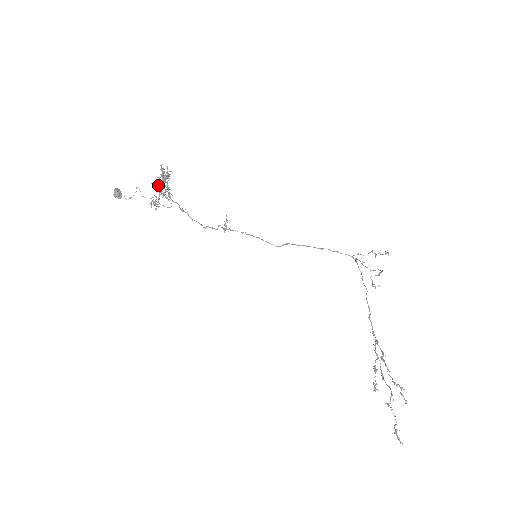
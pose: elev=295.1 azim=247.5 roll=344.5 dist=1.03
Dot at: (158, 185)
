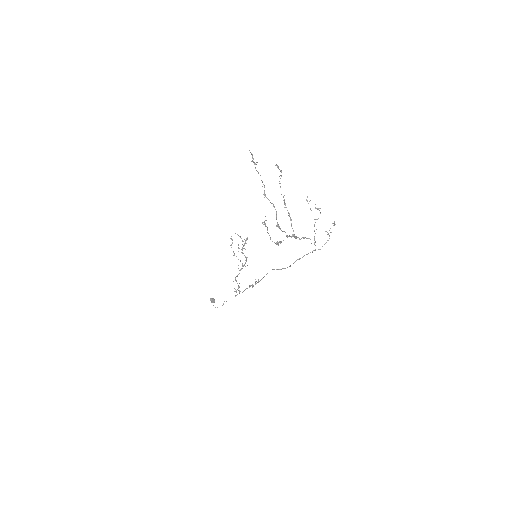
Dot at: (240, 237)
